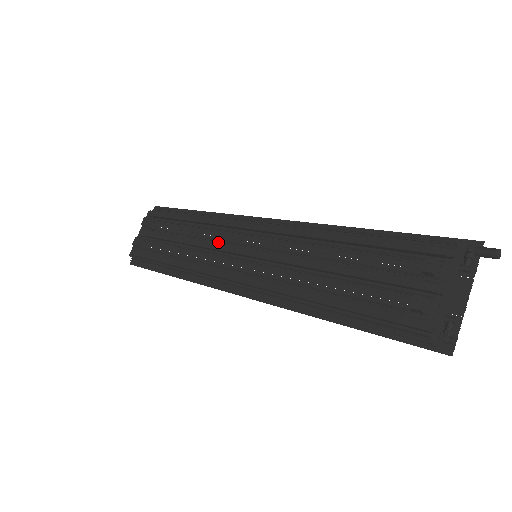
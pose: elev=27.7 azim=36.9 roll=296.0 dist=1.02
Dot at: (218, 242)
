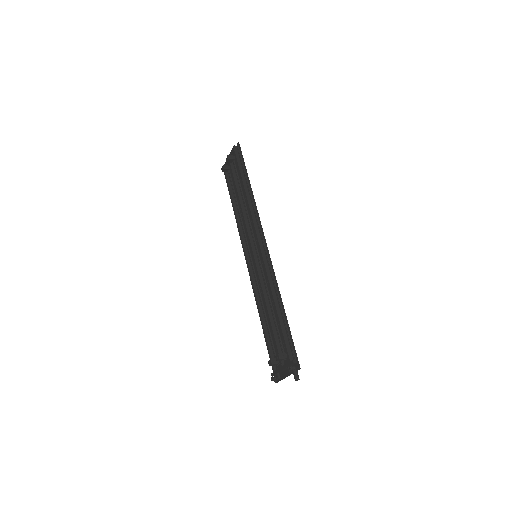
Dot at: (250, 222)
